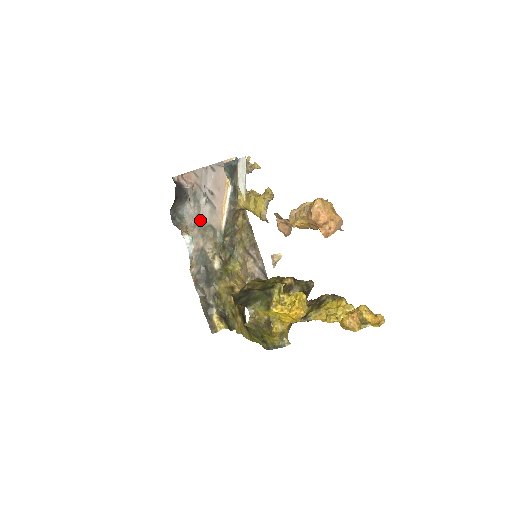
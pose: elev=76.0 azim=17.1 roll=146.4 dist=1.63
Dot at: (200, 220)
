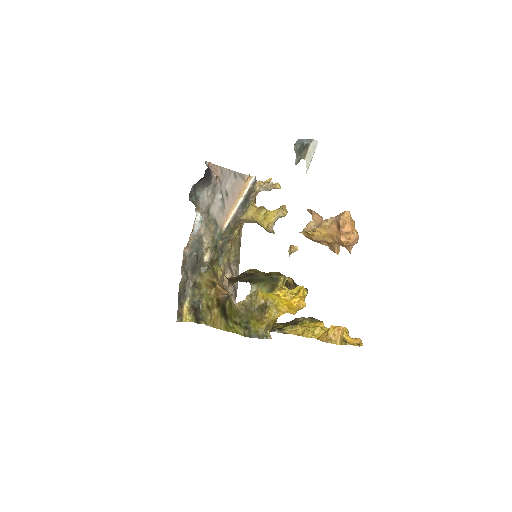
Dot at: (210, 210)
